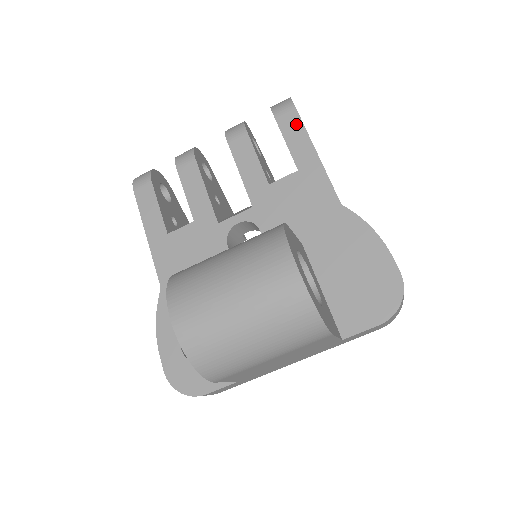
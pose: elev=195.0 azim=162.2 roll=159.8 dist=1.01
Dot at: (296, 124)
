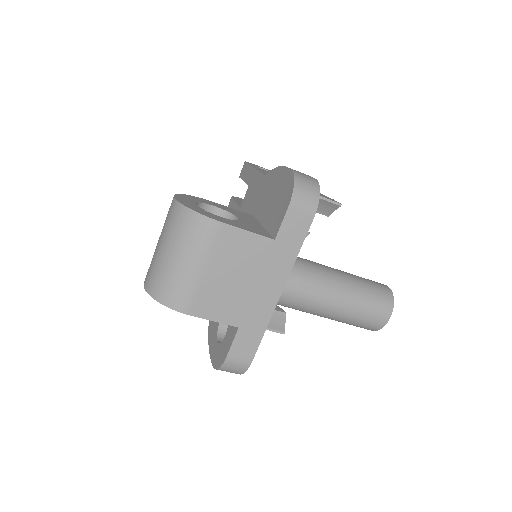
Dot at: (246, 168)
